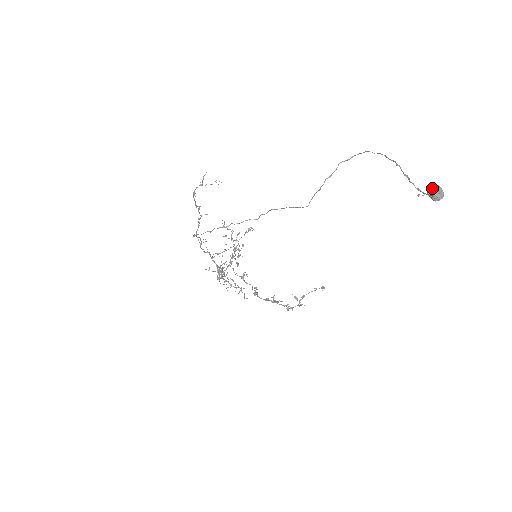
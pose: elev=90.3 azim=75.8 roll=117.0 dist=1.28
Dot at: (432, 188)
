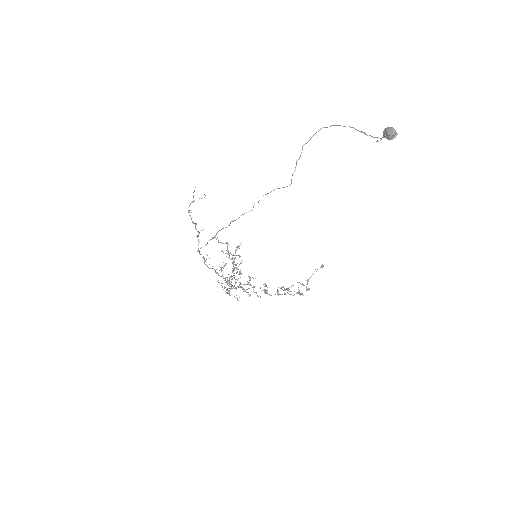
Dot at: (386, 130)
